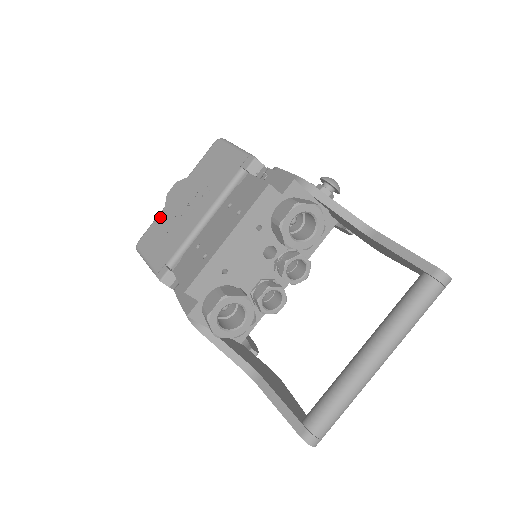
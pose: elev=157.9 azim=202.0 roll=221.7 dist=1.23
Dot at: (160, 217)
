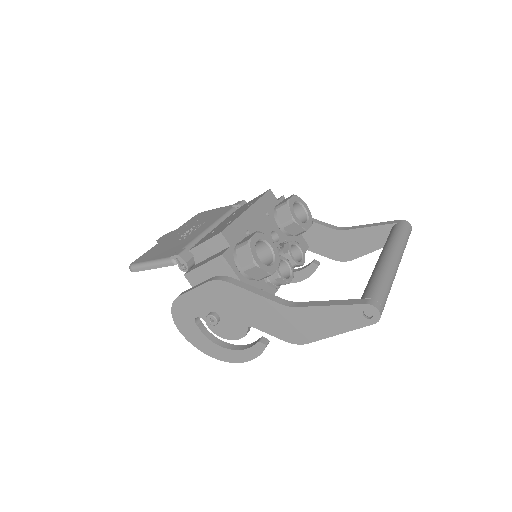
Dot at: (155, 247)
